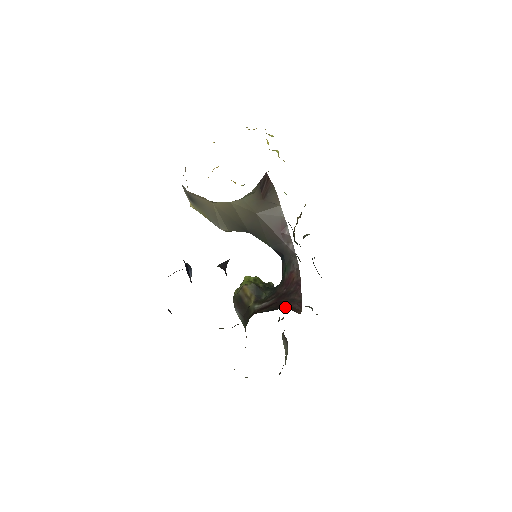
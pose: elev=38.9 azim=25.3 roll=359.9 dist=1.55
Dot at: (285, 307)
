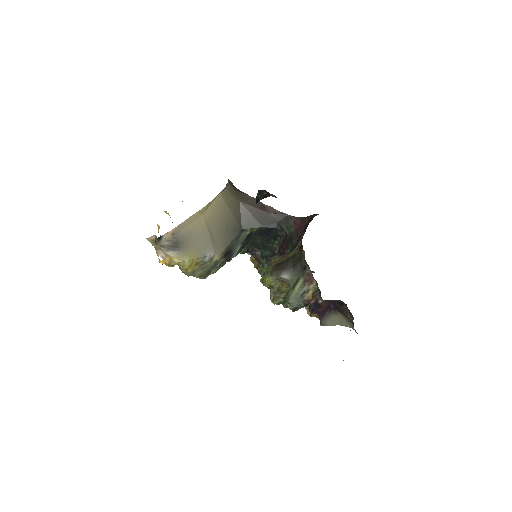
Dot at: occluded
